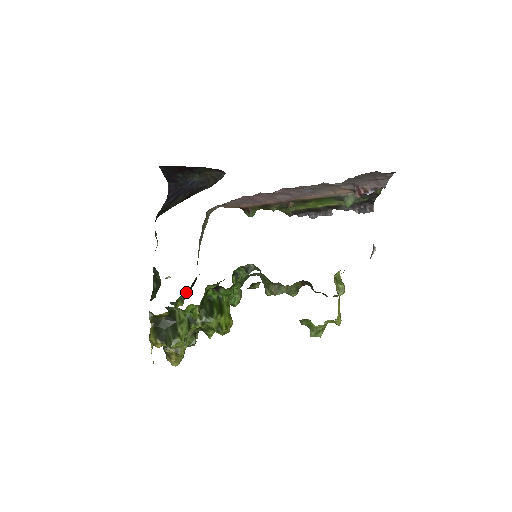
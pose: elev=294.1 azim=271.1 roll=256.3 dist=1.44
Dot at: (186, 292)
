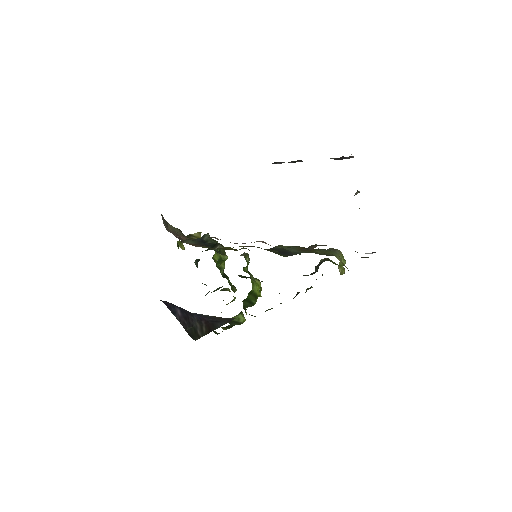
Dot at: occluded
